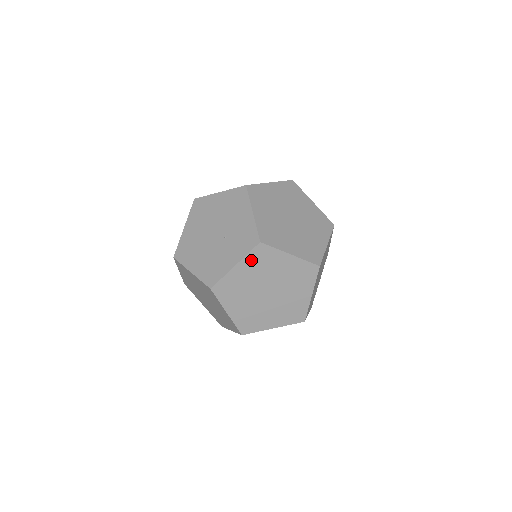
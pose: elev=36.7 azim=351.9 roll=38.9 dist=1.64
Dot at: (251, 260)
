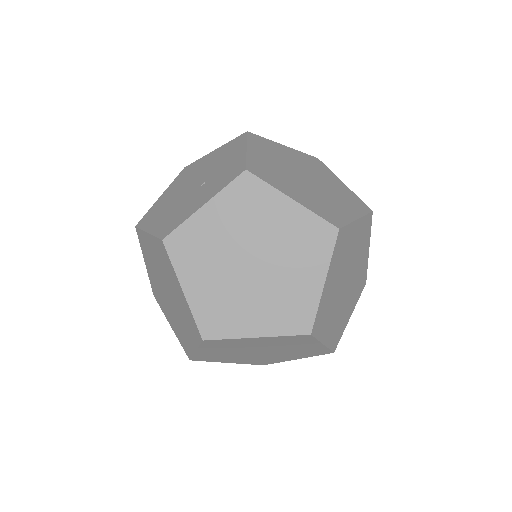
Dot at: (229, 199)
